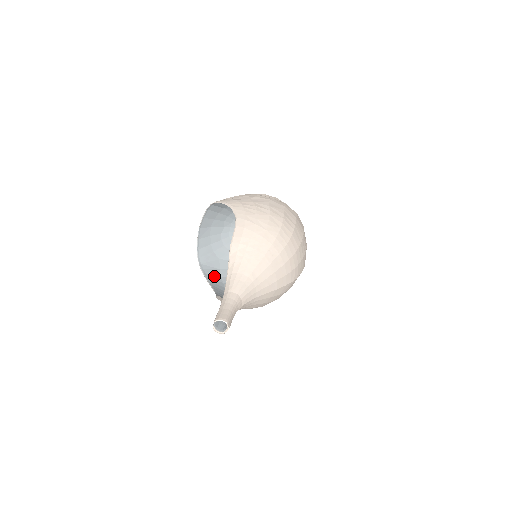
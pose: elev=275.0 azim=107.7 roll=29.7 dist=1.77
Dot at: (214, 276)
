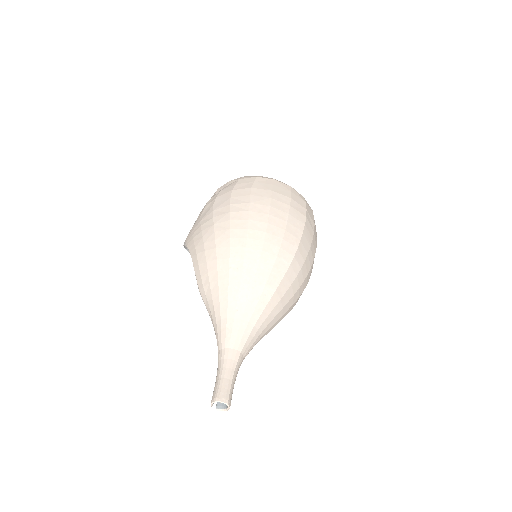
Dot at: occluded
